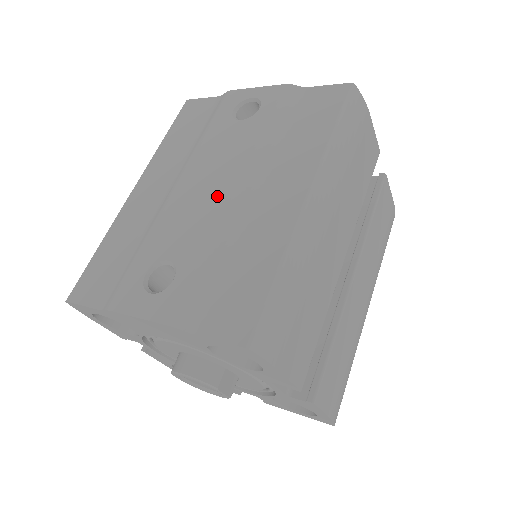
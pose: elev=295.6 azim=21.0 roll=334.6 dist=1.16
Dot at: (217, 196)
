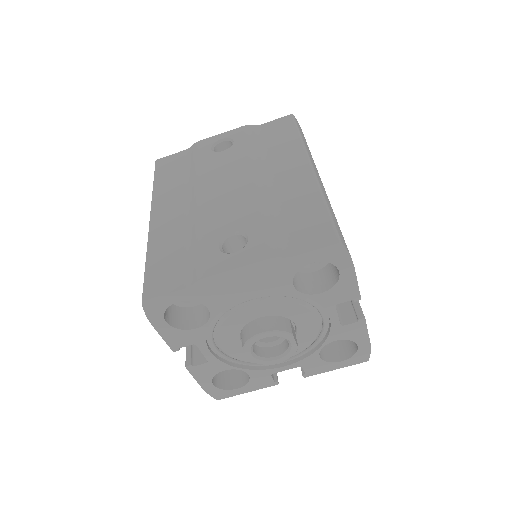
Dot at: (242, 188)
